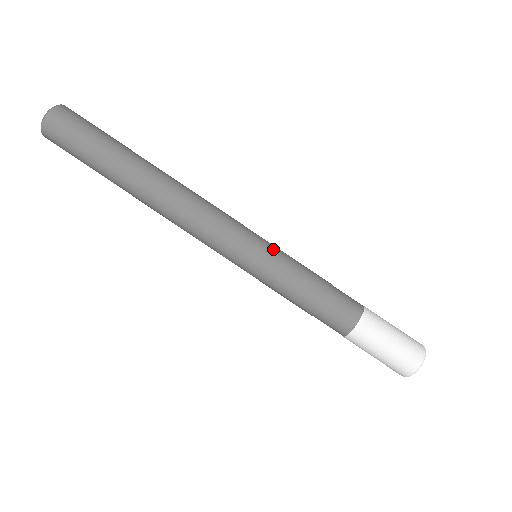
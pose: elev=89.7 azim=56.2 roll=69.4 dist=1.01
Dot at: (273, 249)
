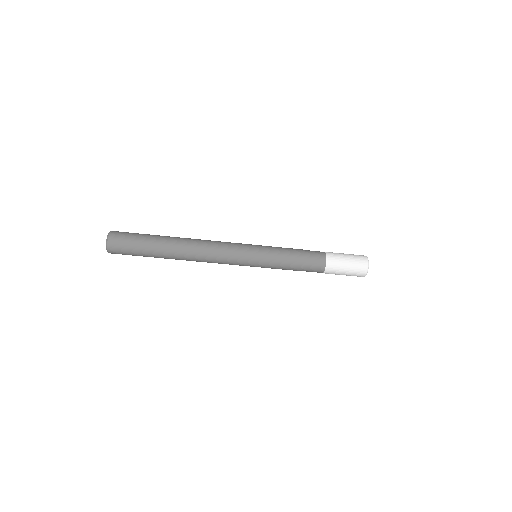
Dot at: (262, 264)
